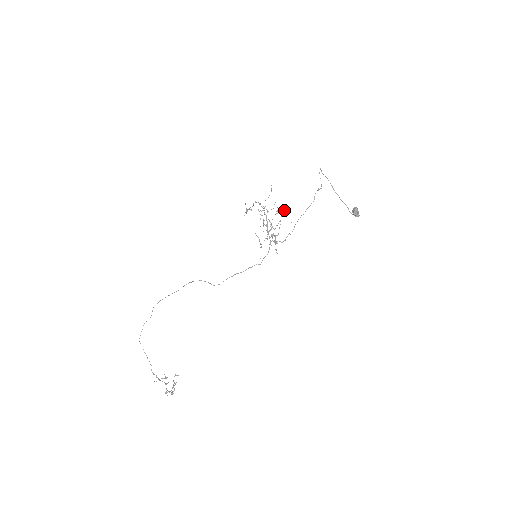
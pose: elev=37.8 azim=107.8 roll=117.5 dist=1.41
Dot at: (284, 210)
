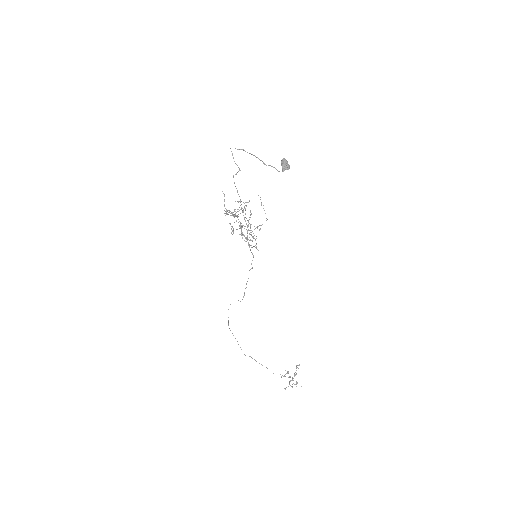
Dot at: (245, 202)
